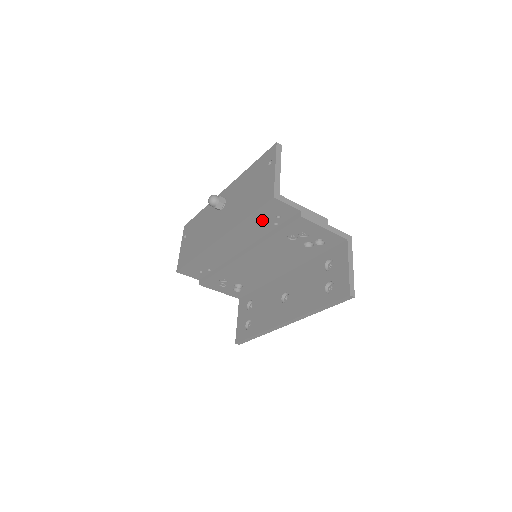
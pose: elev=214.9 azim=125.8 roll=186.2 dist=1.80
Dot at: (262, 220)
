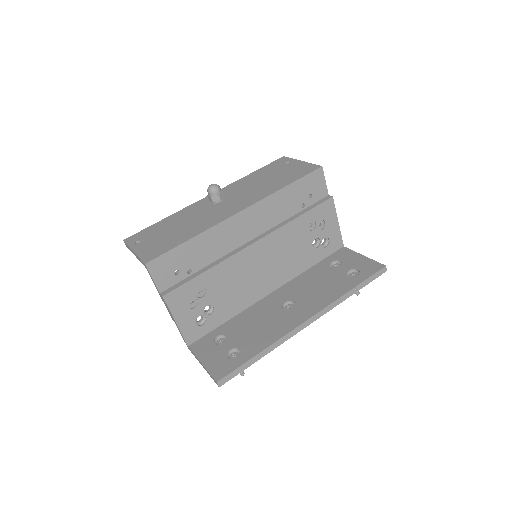
Dot at: (296, 195)
